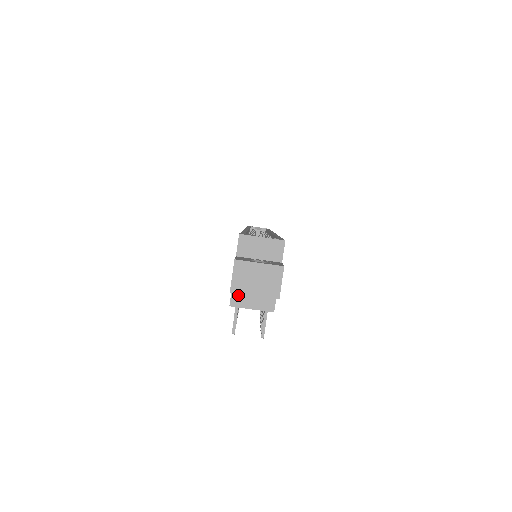
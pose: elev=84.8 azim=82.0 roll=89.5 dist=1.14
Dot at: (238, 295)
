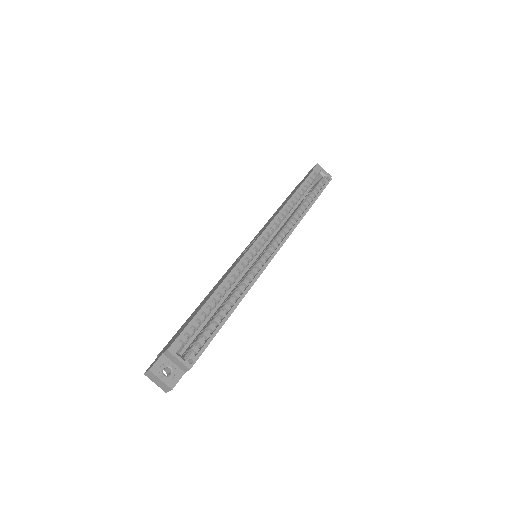
Dot at: occluded
